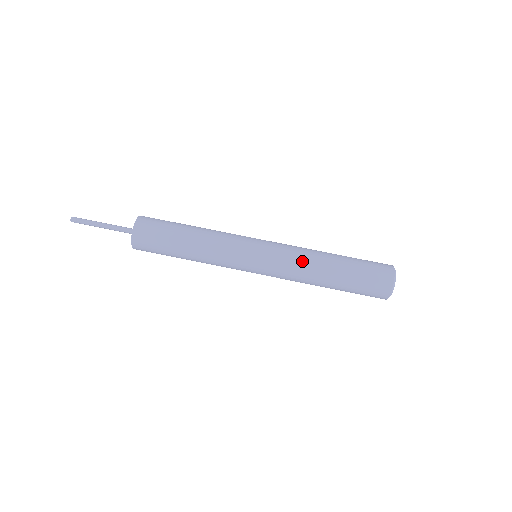
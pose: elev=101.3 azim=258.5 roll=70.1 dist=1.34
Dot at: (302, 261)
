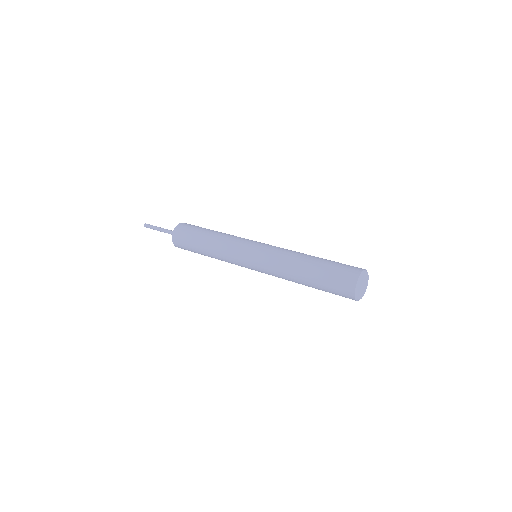
Dot at: (286, 253)
